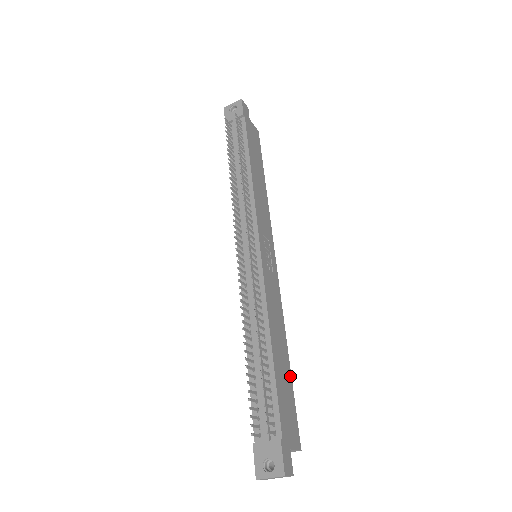
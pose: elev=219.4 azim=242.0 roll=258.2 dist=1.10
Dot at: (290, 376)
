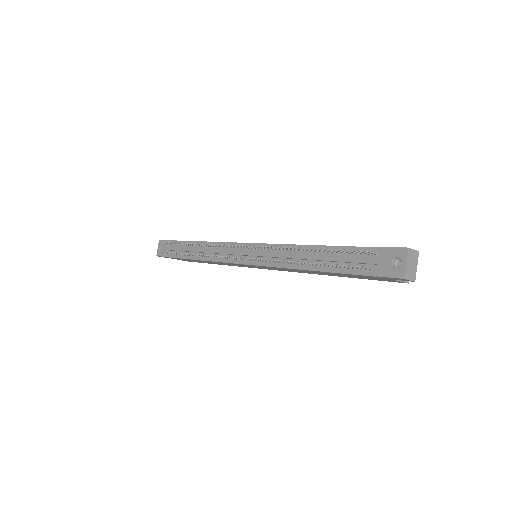
Dot at: occluded
